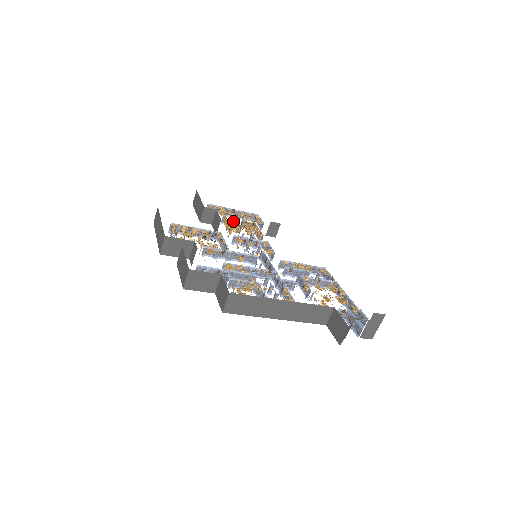
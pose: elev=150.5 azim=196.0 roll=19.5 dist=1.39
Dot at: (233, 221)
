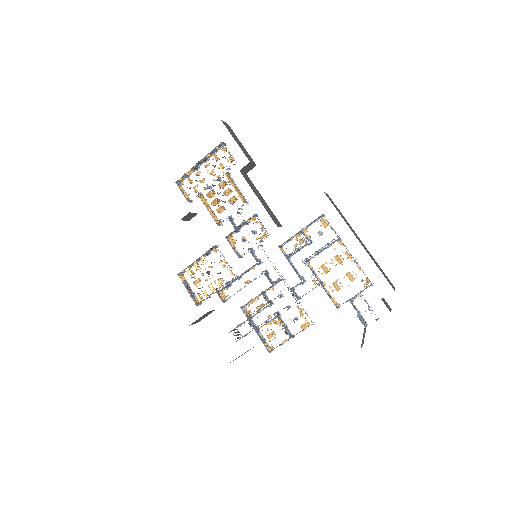
Dot at: (210, 195)
